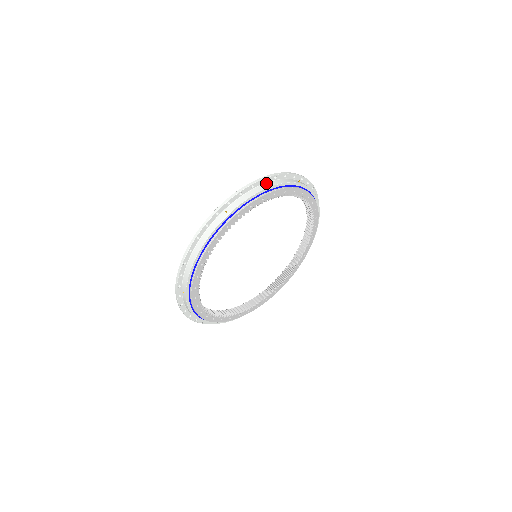
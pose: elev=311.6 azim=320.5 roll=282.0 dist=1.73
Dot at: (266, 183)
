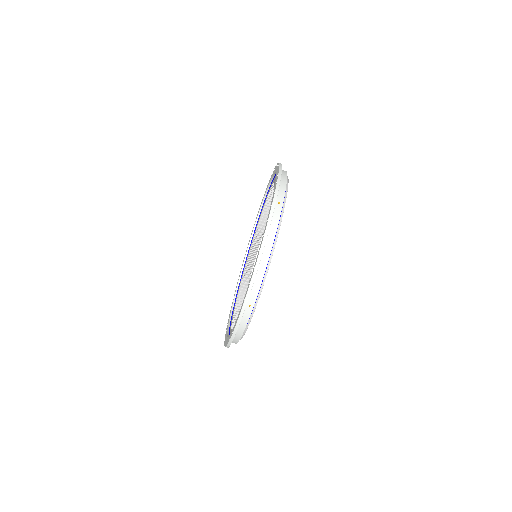
Dot at: (263, 250)
